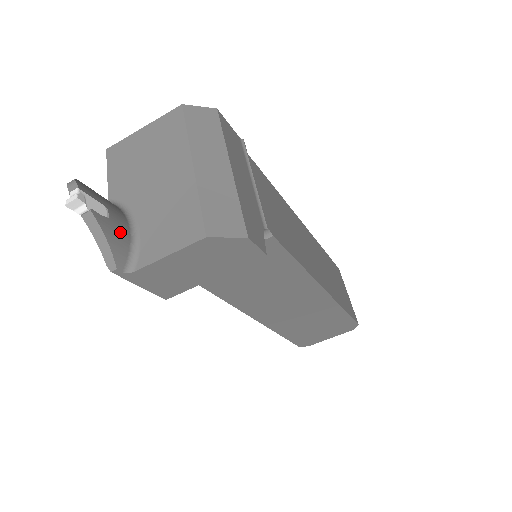
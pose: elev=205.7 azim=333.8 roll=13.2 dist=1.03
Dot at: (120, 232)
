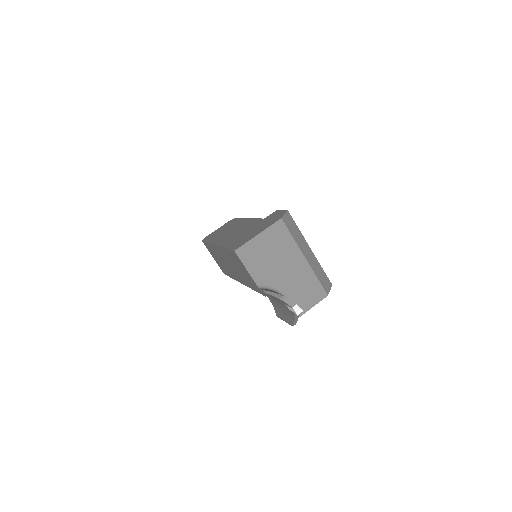
Dot at: occluded
